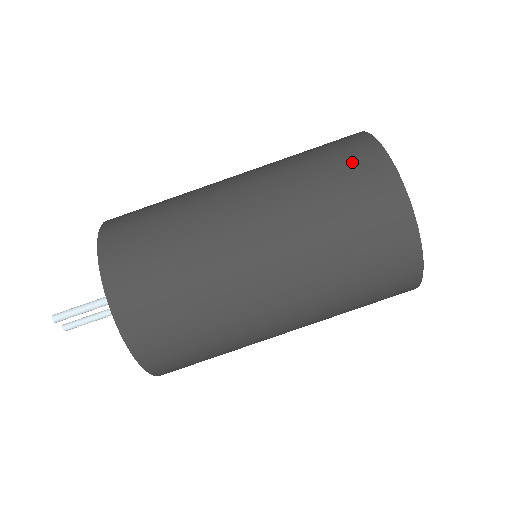
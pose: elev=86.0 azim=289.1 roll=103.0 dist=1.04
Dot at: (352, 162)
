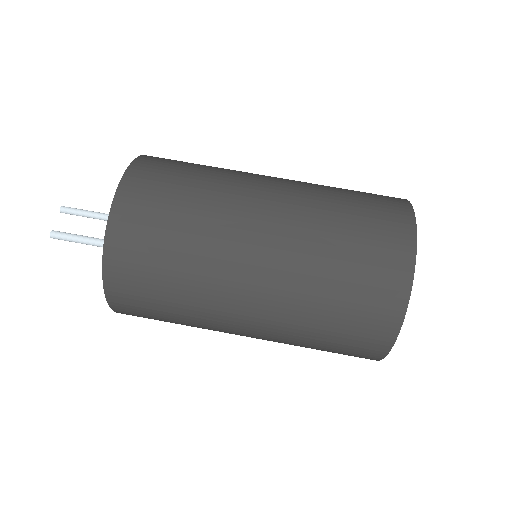
Dot at: (378, 267)
